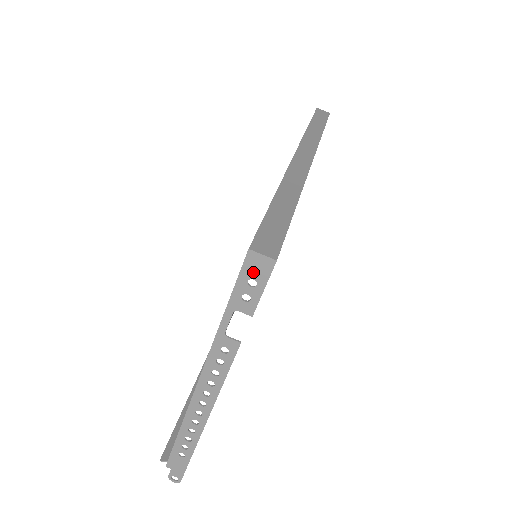
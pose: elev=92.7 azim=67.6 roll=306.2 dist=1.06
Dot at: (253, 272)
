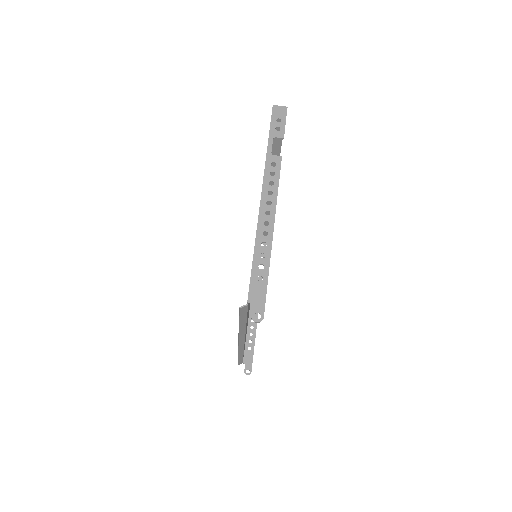
Dot at: (278, 115)
